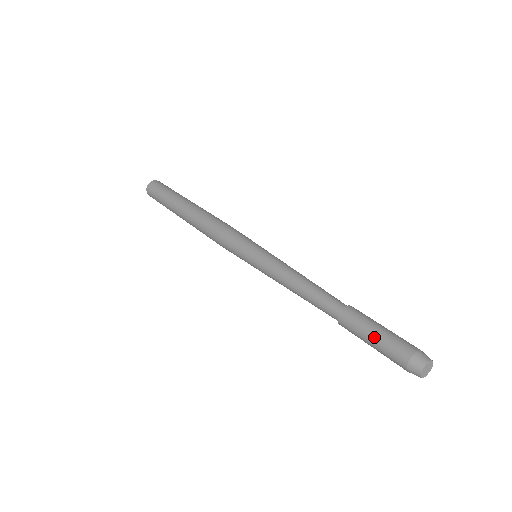
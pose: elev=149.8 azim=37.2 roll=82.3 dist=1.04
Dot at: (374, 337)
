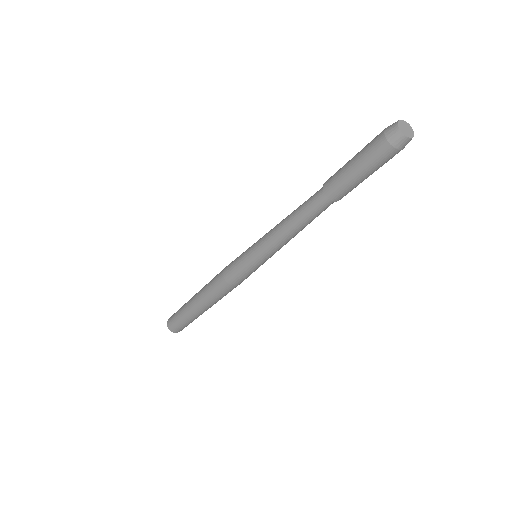
Dot at: (354, 165)
